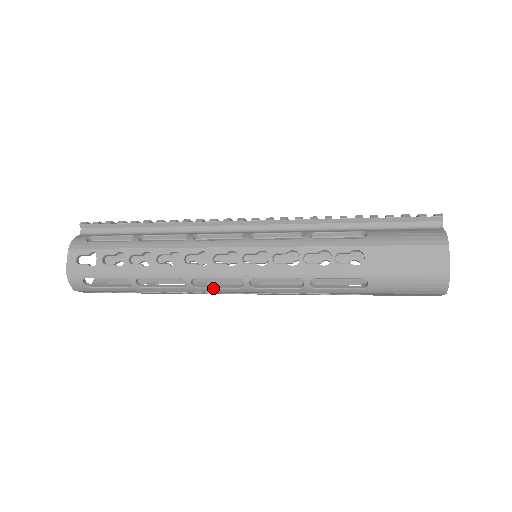
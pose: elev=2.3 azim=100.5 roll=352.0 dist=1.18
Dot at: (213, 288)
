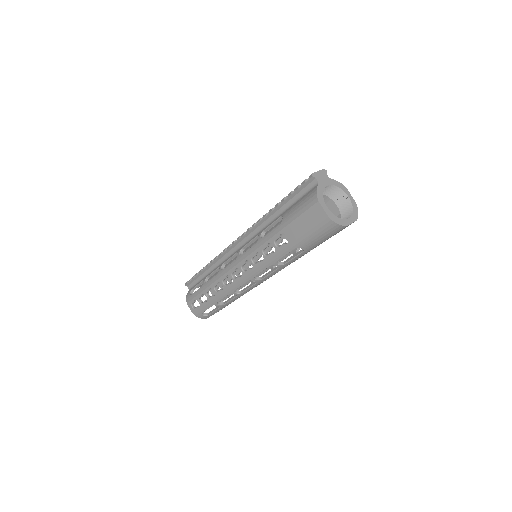
Dot at: (247, 289)
